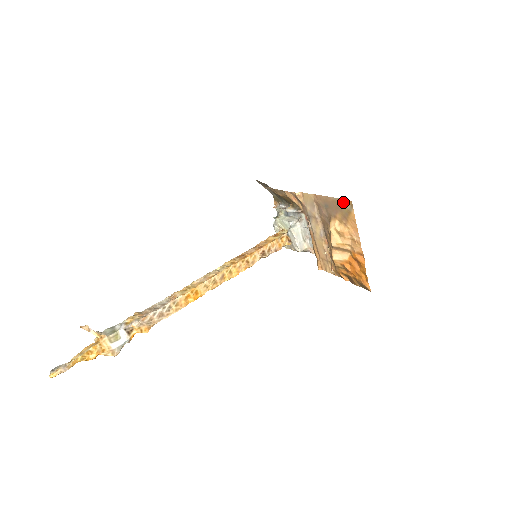
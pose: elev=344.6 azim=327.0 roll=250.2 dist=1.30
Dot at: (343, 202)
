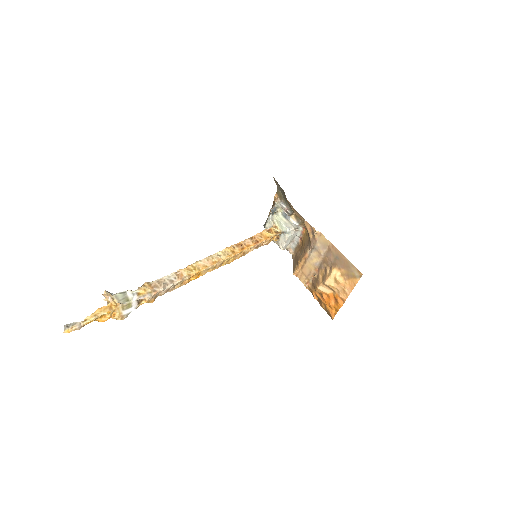
Dot at: (355, 269)
